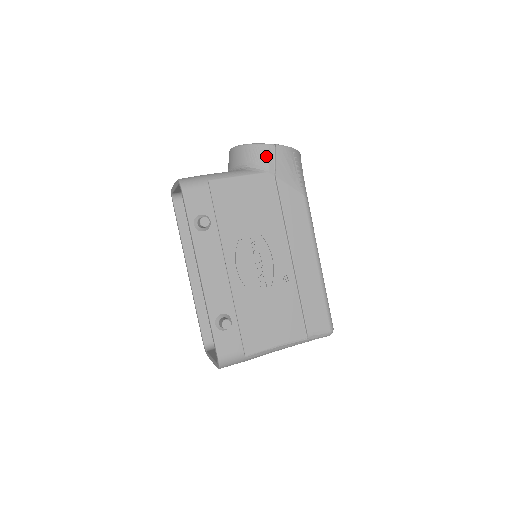
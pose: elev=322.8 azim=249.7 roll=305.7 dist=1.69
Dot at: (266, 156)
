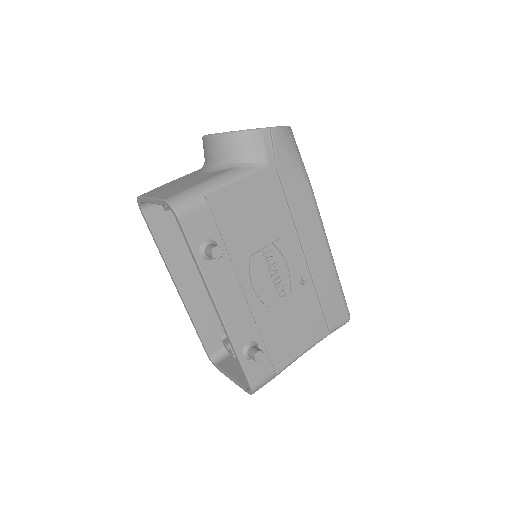
Dot at: (262, 145)
